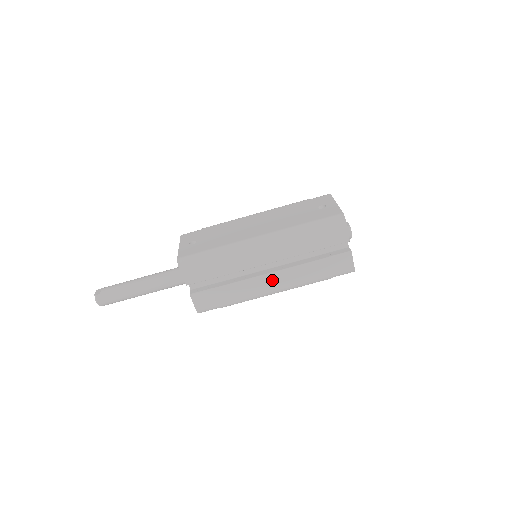
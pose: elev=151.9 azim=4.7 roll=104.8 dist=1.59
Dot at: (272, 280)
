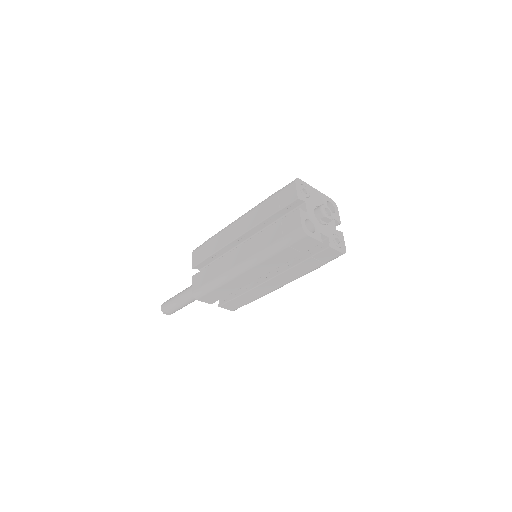
Dot at: (240, 252)
